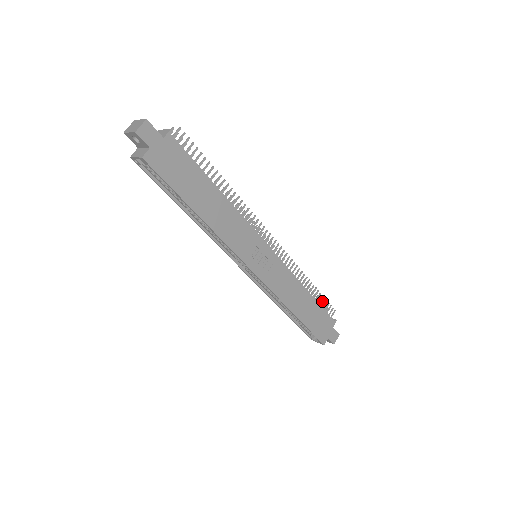
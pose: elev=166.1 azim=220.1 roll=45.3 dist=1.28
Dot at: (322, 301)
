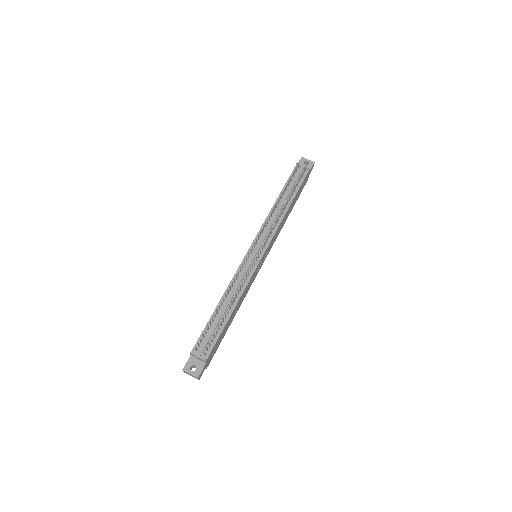
Dot at: (297, 183)
